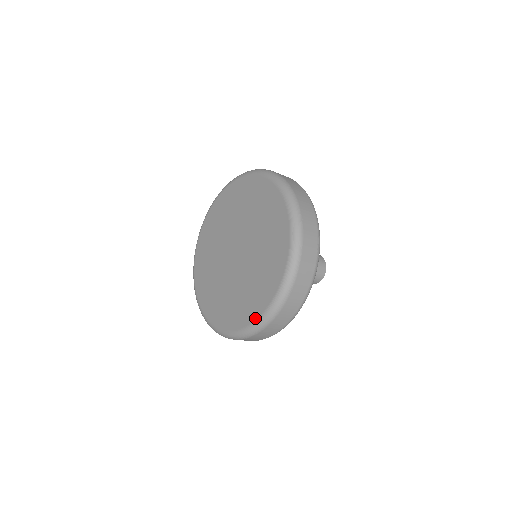
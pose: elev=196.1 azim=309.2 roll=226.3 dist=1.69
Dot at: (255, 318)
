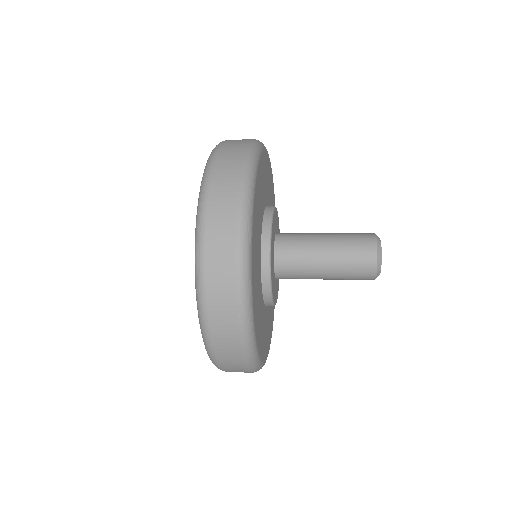
Dot at: occluded
